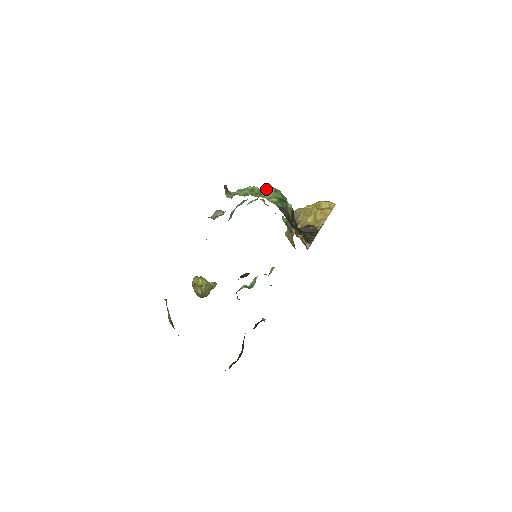
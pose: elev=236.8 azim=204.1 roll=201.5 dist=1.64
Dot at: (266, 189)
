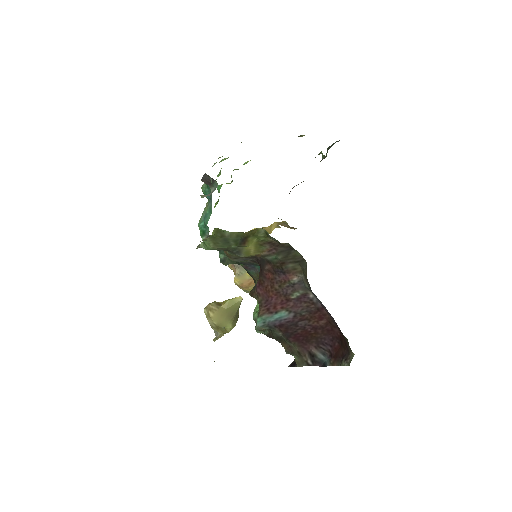
Dot at: occluded
